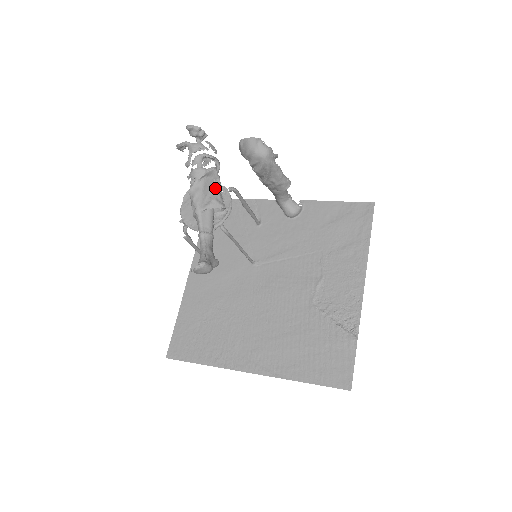
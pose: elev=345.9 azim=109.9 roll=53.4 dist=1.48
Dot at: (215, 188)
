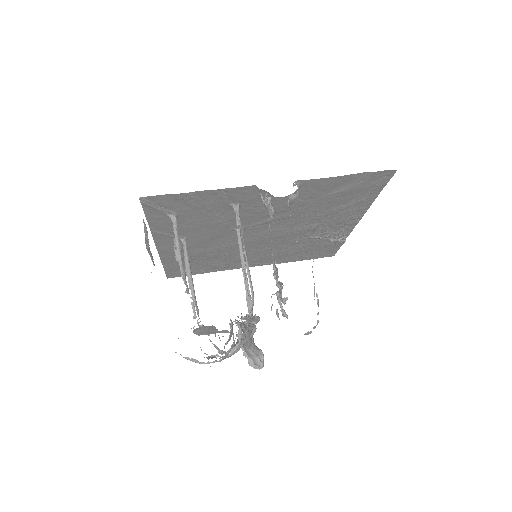
Dot at: occluded
